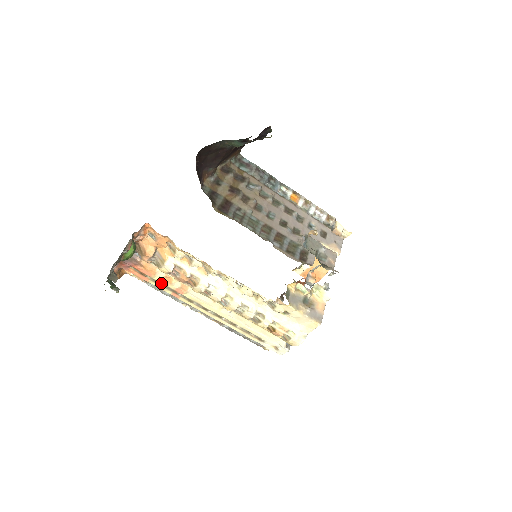
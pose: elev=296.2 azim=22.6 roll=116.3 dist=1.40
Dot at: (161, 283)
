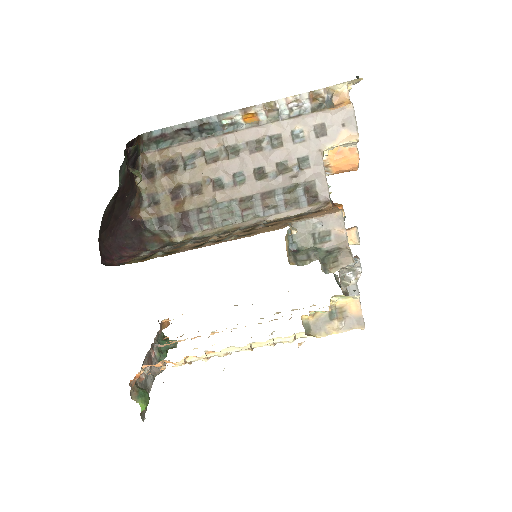
Dot at: (198, 331)
